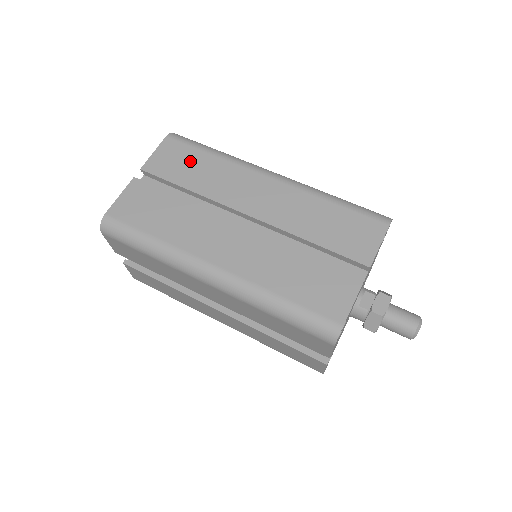
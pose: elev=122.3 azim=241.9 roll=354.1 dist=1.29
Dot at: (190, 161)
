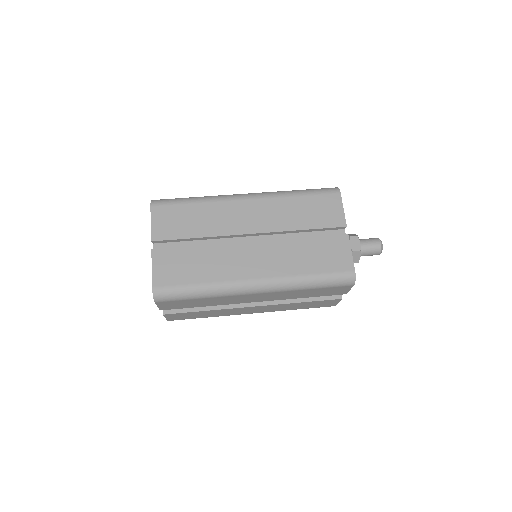
Dot at: (183, 216)
